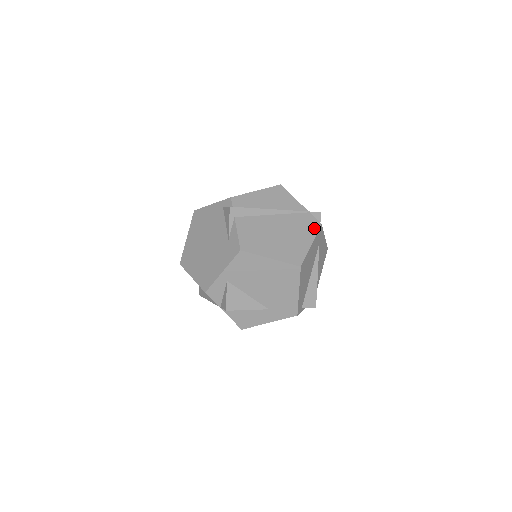
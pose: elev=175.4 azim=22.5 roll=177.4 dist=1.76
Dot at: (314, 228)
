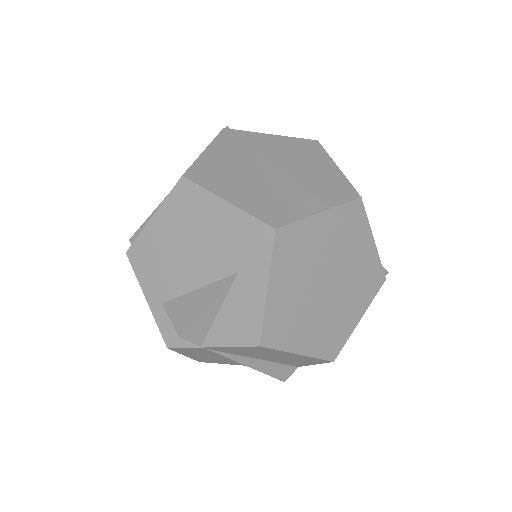
Dot at: occluded
